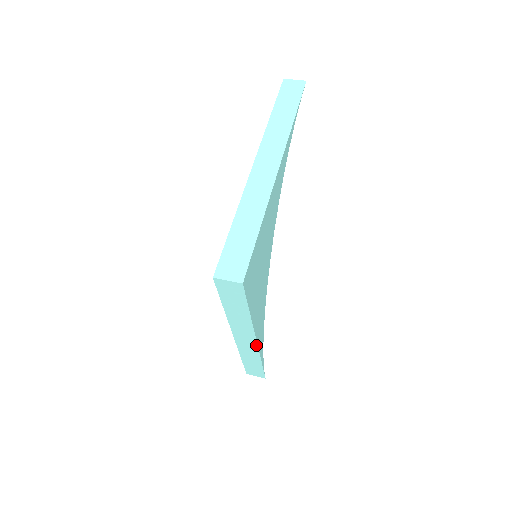
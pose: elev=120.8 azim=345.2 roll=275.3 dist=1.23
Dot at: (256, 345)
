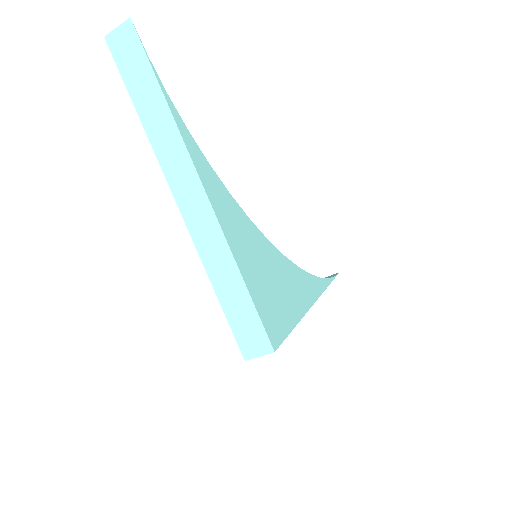
Dot at: (316, 299)
